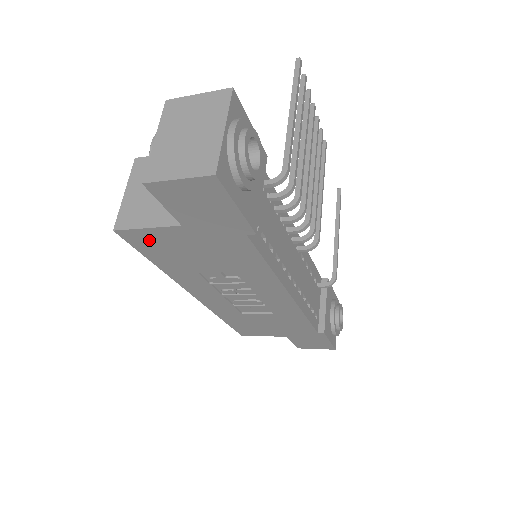
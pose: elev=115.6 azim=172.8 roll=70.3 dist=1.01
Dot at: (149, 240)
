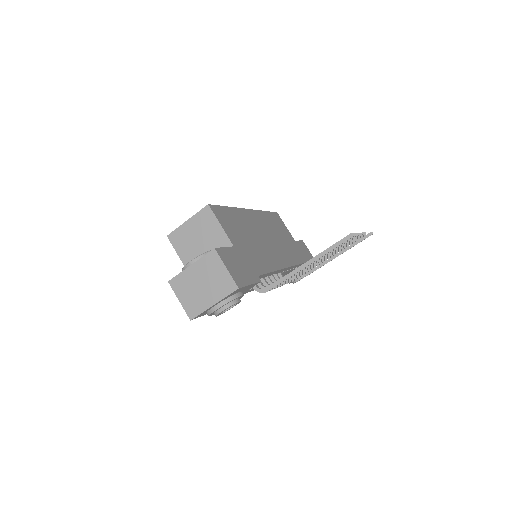
Dot at: occluded
